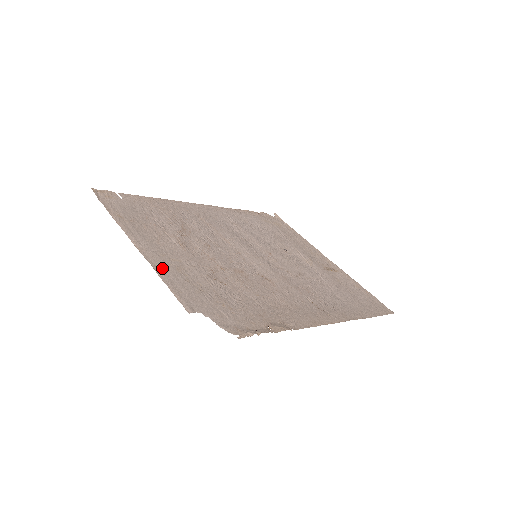
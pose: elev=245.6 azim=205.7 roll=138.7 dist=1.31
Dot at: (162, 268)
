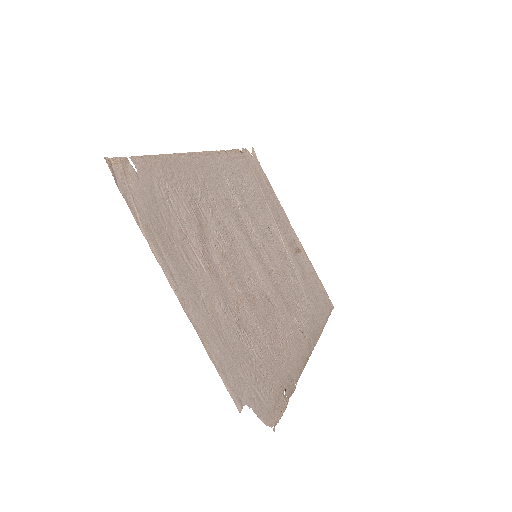
Dot at: (206, 333)
